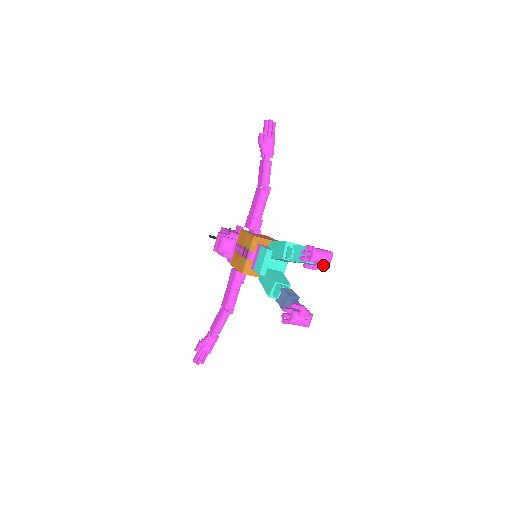
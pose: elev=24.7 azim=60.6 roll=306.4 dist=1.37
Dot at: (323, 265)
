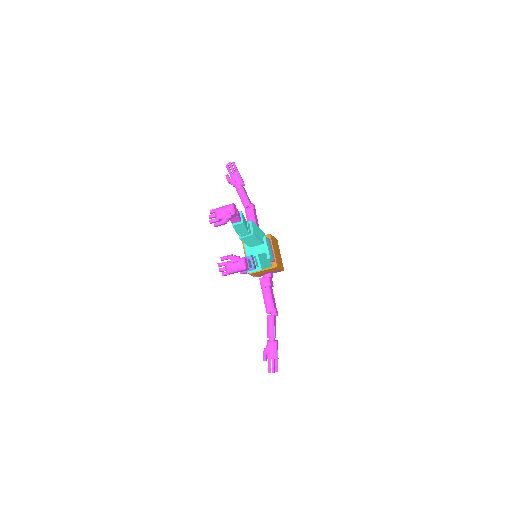
Dot at: (229, 216)
